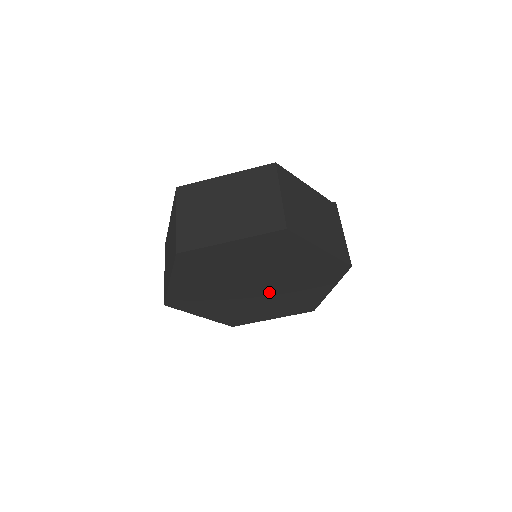
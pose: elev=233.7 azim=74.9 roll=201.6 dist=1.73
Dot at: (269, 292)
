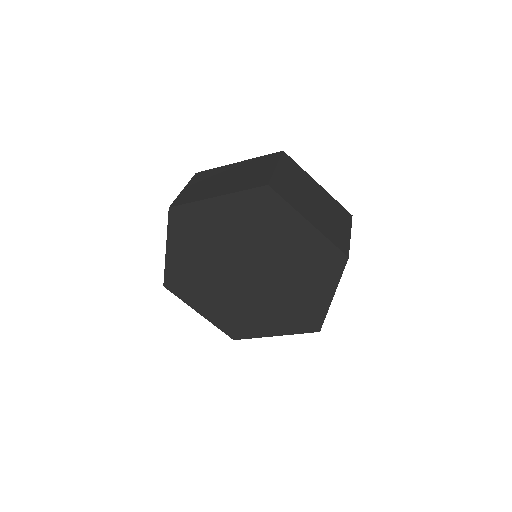
Dot at: (245, 289)
